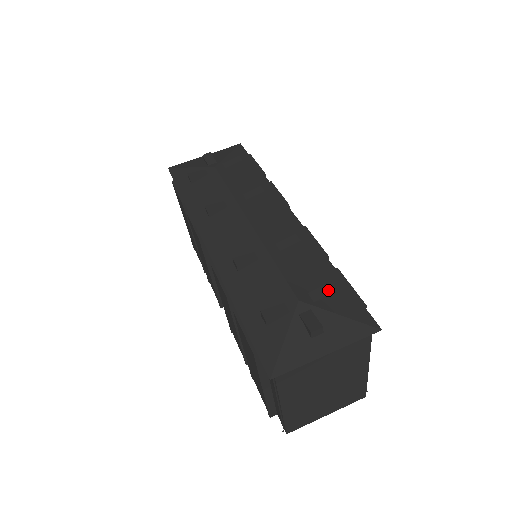
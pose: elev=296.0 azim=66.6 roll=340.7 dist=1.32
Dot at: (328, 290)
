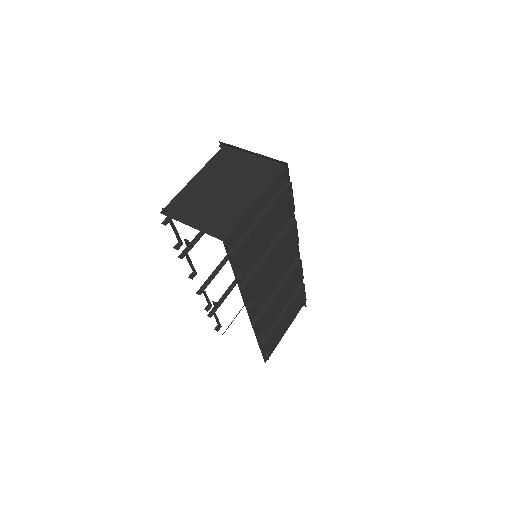
Dot at: occluded
